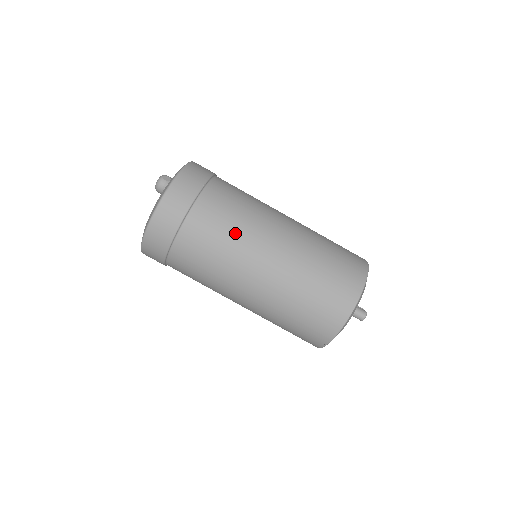
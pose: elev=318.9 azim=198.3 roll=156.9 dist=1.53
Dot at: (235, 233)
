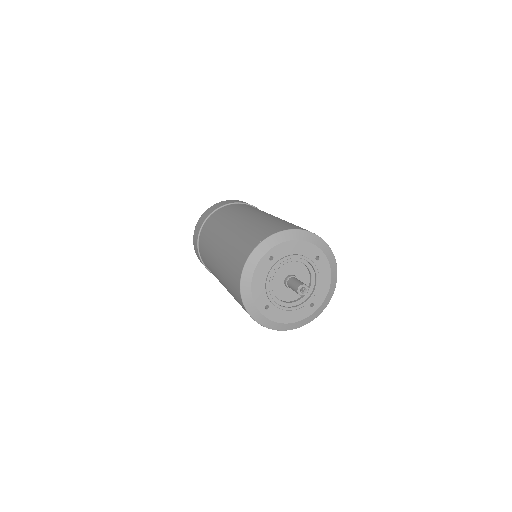
Dot at: (227, 216)
